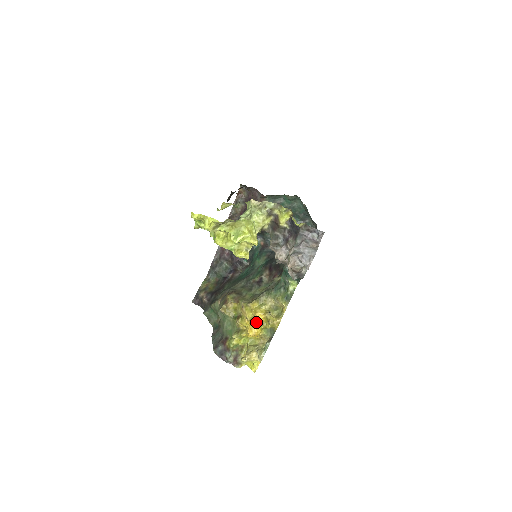
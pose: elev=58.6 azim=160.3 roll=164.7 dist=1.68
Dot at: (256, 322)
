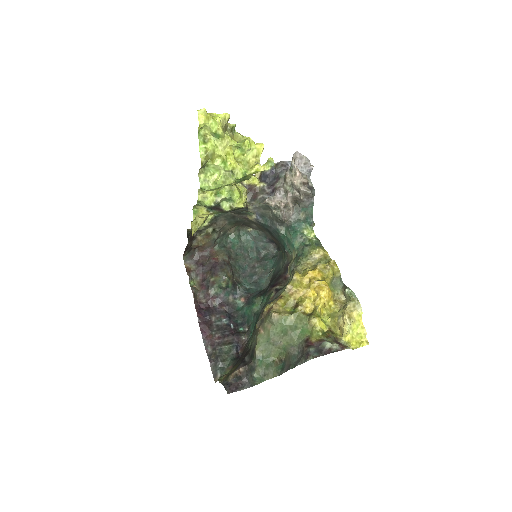
Dot at: (317, 280)
